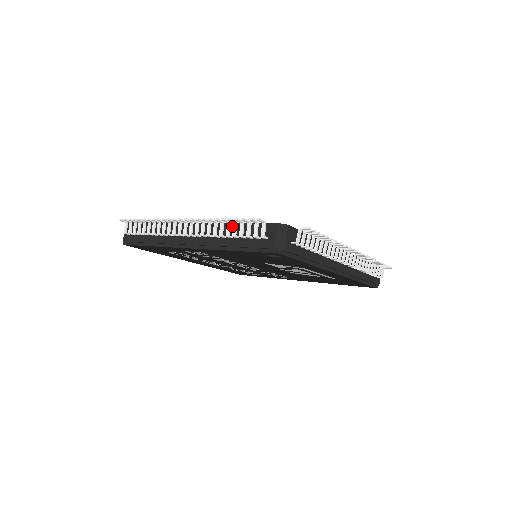
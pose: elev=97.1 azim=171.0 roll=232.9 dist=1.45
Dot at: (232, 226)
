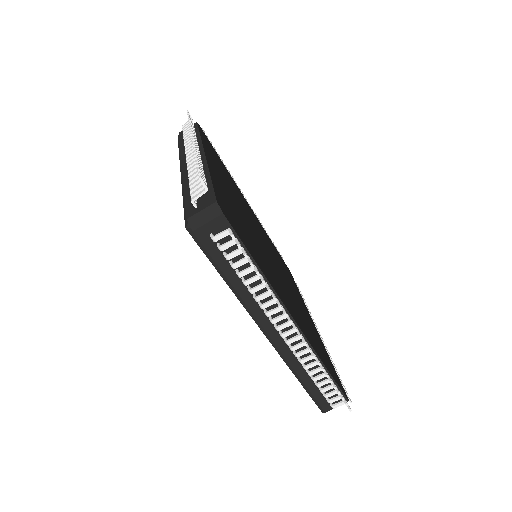
Dot at: occluded
